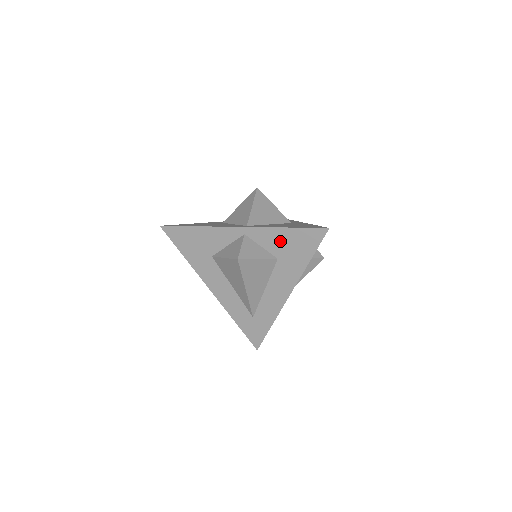
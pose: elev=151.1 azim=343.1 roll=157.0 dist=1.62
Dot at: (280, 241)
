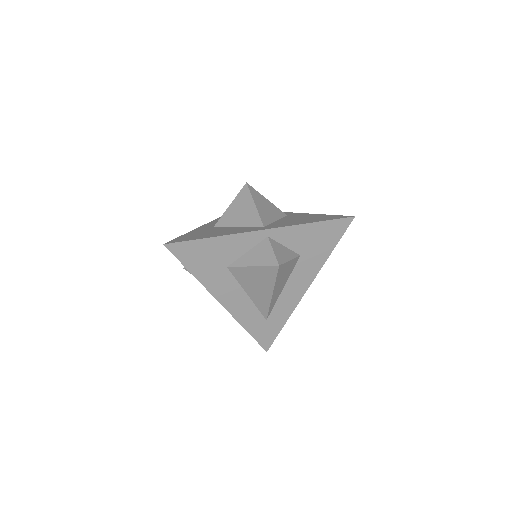
Dot at: (305, 237)
